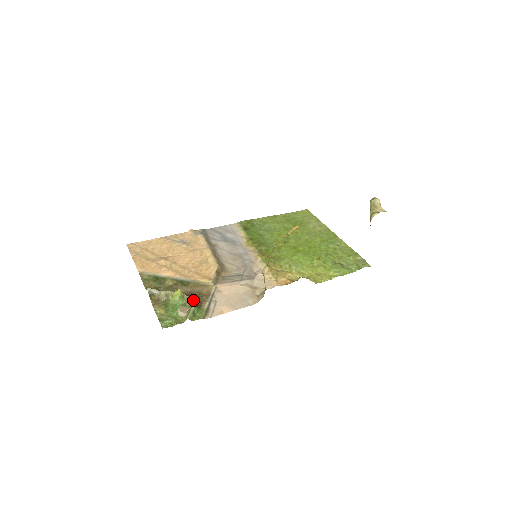
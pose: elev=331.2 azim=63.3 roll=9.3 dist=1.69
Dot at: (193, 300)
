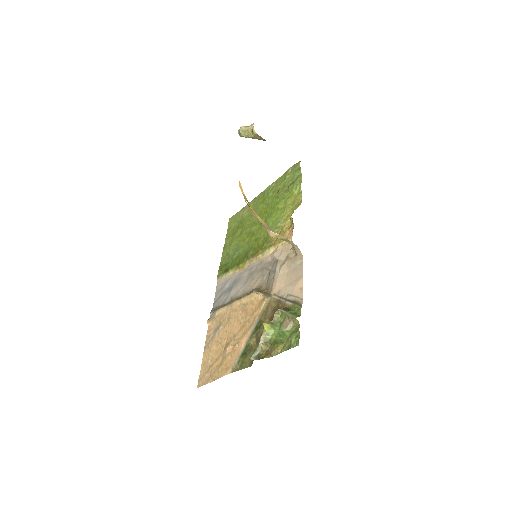
Dot at: (279, 314)
